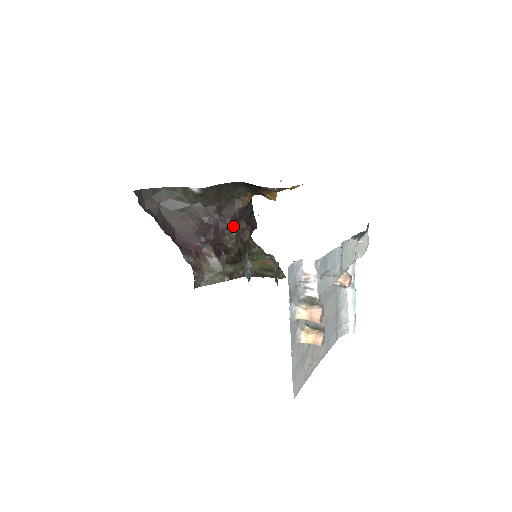
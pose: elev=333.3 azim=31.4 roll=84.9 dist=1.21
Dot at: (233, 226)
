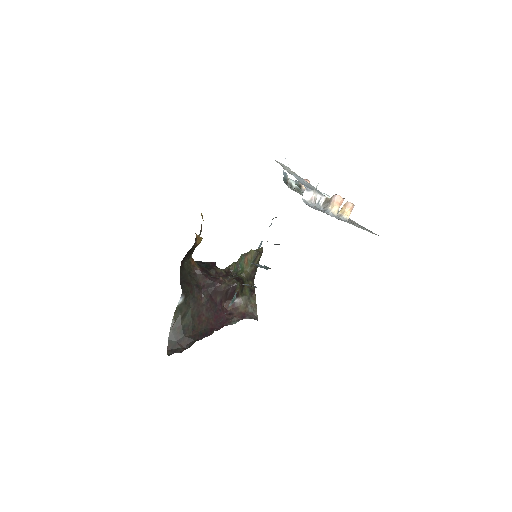
Dot at: (214, 279)
